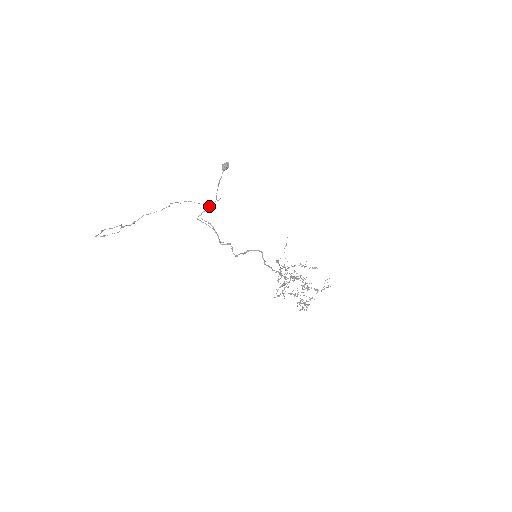
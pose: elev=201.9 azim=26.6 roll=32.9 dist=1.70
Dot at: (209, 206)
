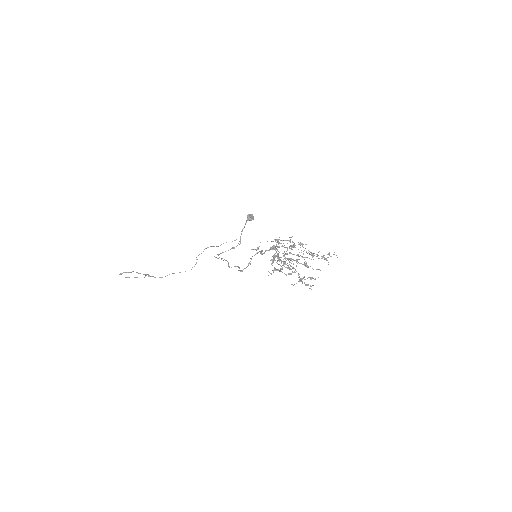
Dot at: (230, 249)
